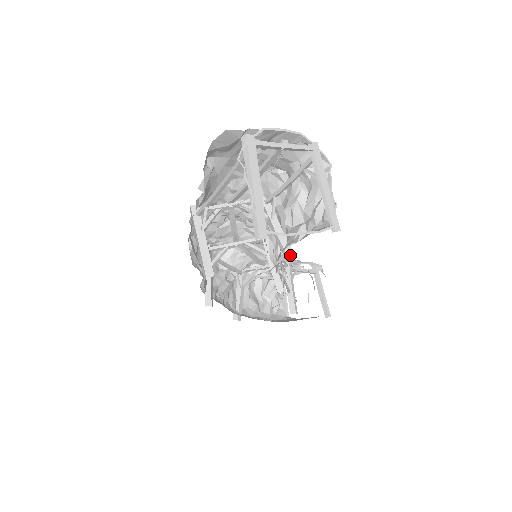
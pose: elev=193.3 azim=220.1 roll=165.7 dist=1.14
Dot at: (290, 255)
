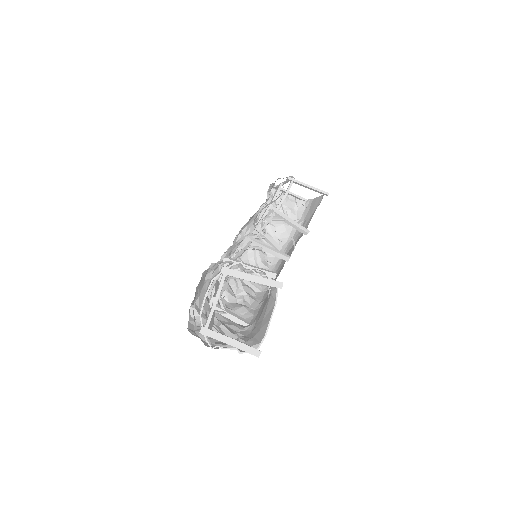
Dot at: (273, 276)
